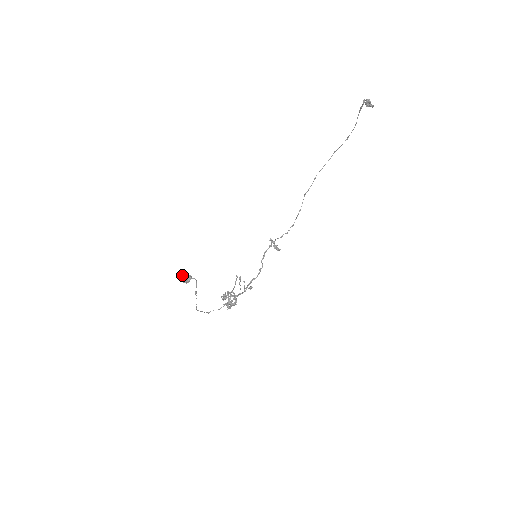
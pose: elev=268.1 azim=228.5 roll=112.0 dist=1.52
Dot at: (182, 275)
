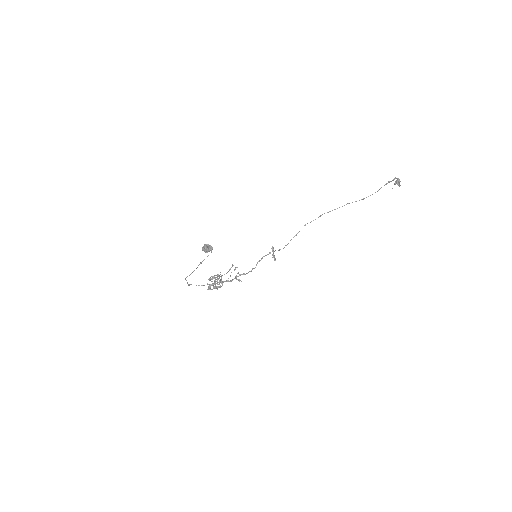
Dot at: (205, 244)
